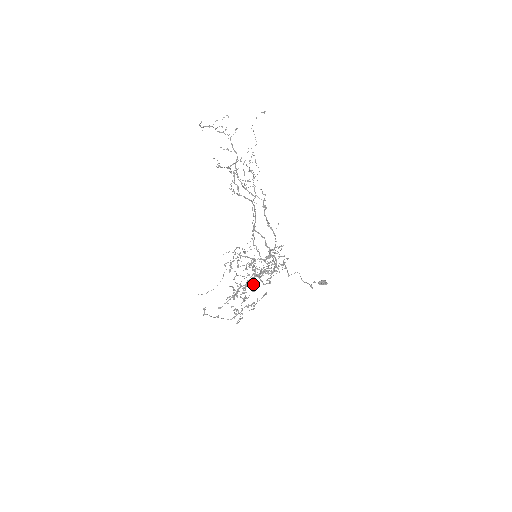
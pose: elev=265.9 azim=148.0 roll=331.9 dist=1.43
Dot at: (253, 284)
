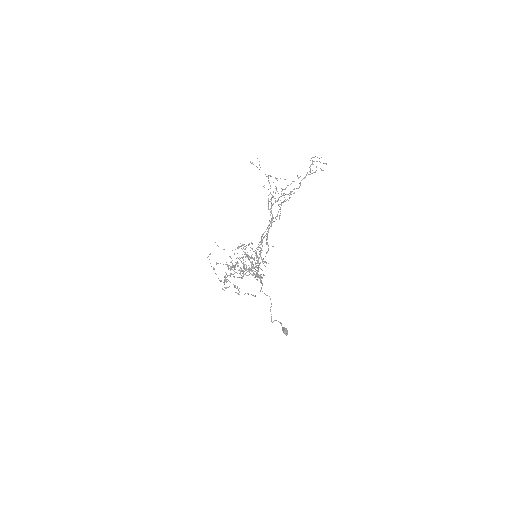
Dot at: occluded
